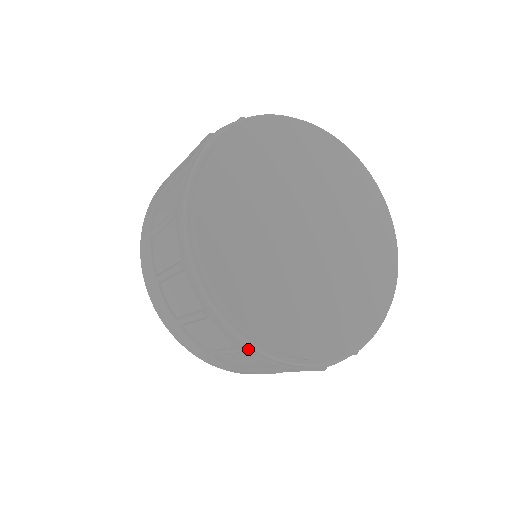
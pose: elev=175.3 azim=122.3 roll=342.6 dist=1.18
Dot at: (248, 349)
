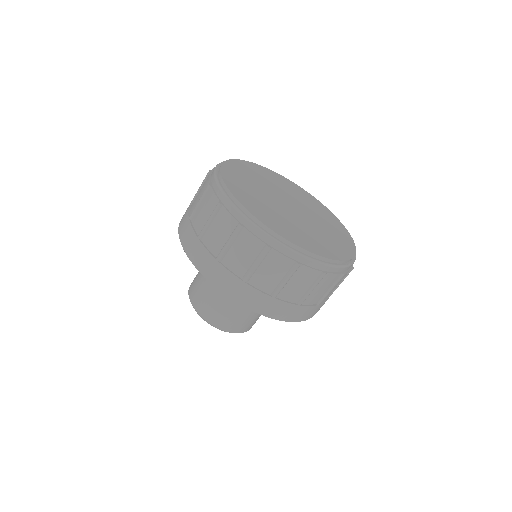
Dot at: (245, 226)
